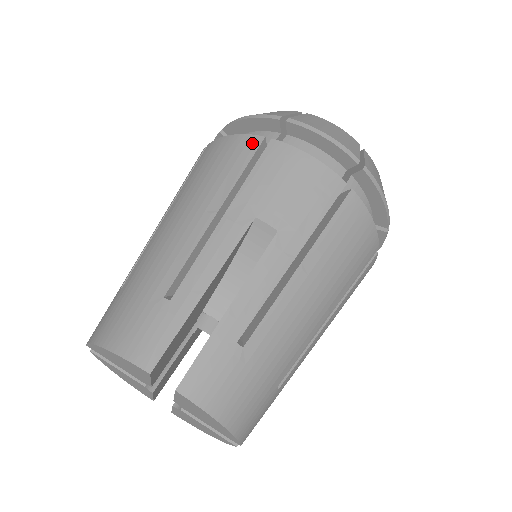
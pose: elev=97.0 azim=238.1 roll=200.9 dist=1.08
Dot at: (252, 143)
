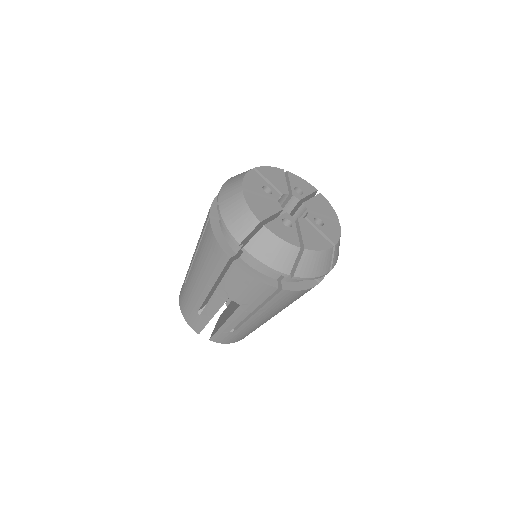
Dot at: (224, 258)
